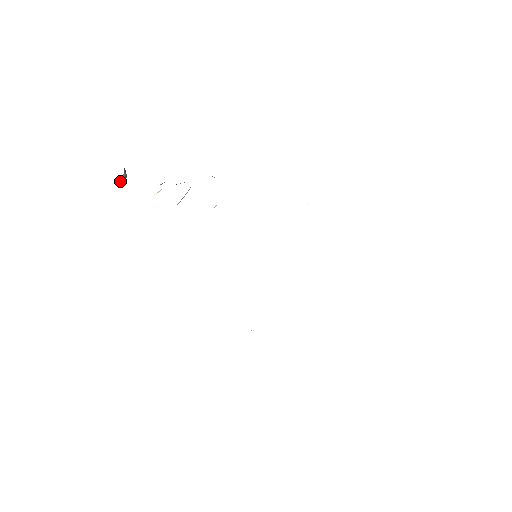
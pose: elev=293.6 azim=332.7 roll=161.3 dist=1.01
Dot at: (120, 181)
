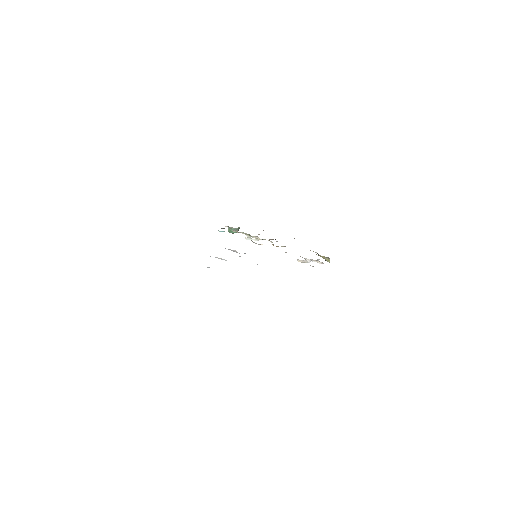
Dot at: occluded
